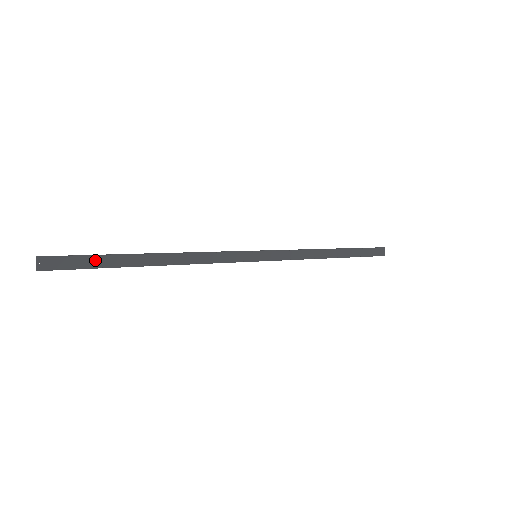
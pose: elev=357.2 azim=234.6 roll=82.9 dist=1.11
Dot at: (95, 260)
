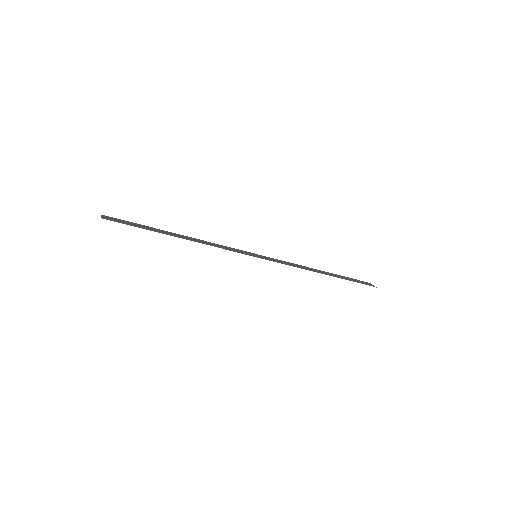
Dot at: (138, 226)
